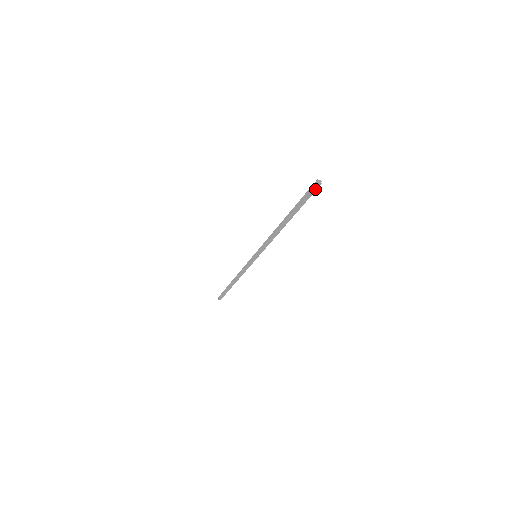
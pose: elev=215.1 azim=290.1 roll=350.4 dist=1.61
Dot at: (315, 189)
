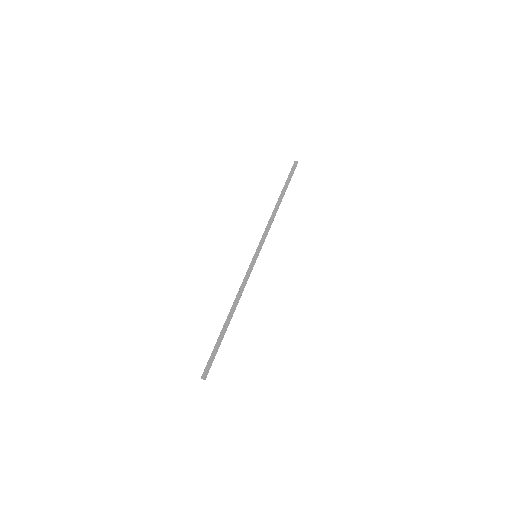
Dot at: (207, 372)
